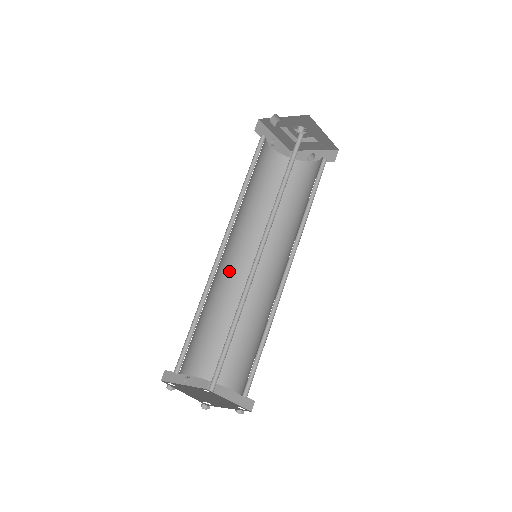
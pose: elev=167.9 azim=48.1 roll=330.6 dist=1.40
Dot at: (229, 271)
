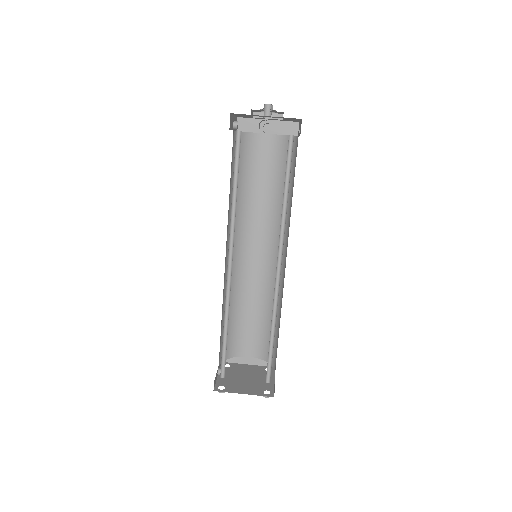
Dot at: (225, 271)
